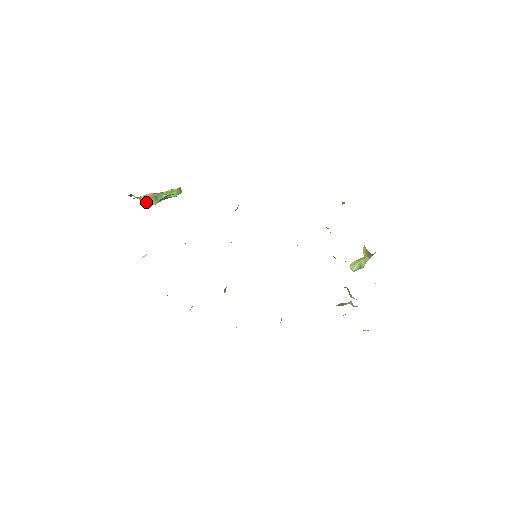
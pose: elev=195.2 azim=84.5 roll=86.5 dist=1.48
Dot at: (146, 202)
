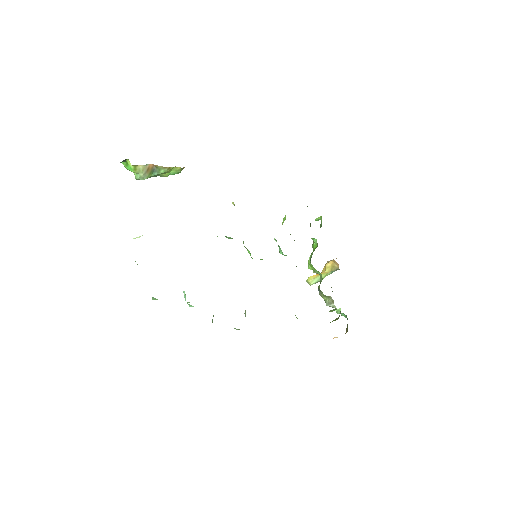
Dot at: (136, 174)
